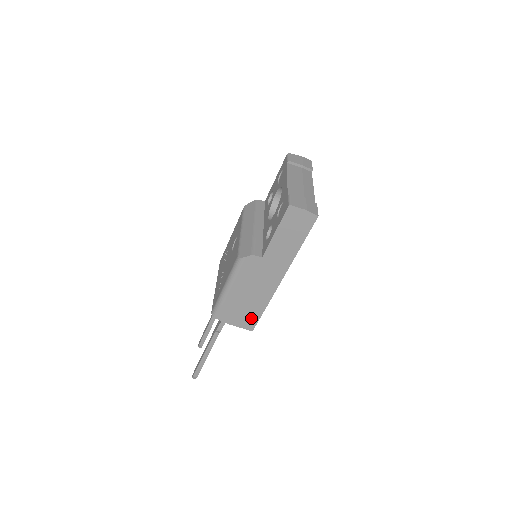
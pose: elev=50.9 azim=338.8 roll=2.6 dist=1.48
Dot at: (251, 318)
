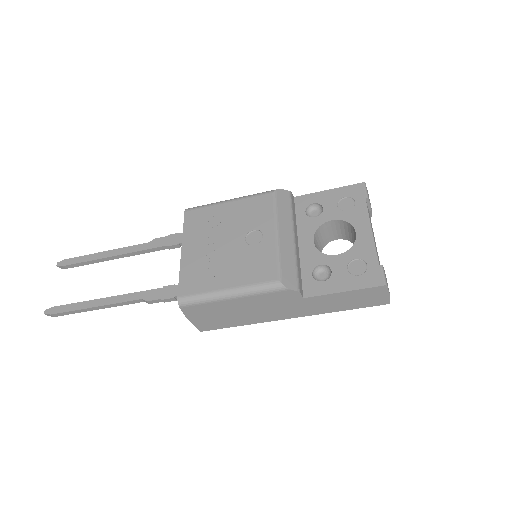
Dot at: (216, 324)
